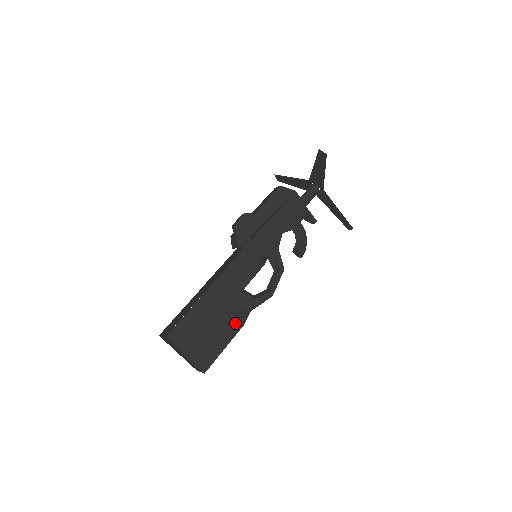
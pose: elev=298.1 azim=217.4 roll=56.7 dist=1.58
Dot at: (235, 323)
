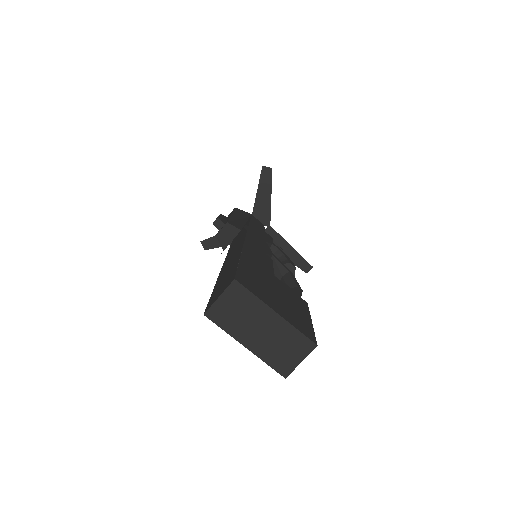
Dot at: (297, 297)
